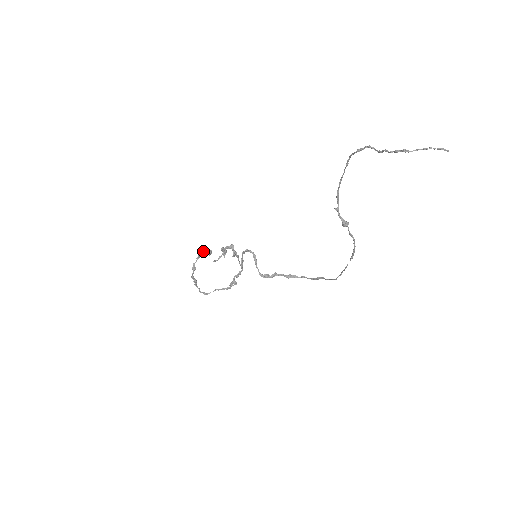
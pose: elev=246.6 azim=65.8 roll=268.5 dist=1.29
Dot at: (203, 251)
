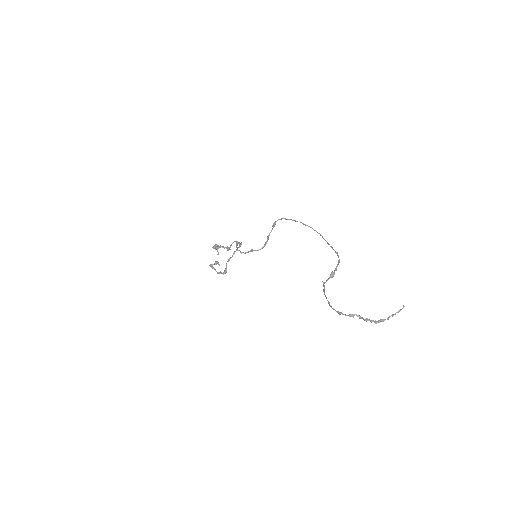
Dot at: (212, 266)
